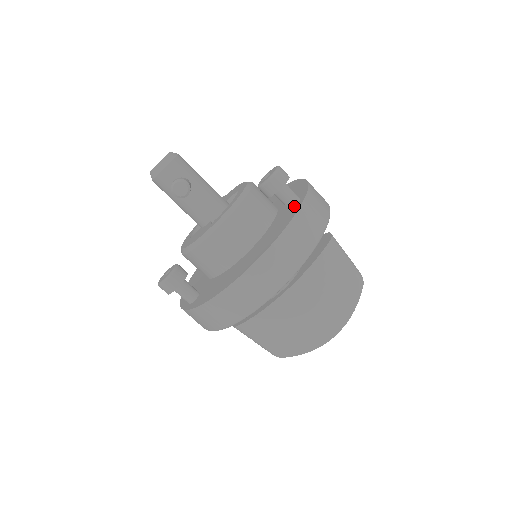
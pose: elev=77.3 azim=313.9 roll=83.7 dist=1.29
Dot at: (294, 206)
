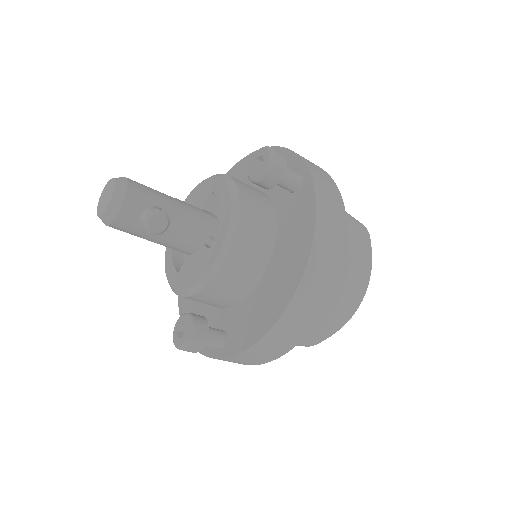
Dot at: (300, 187)
